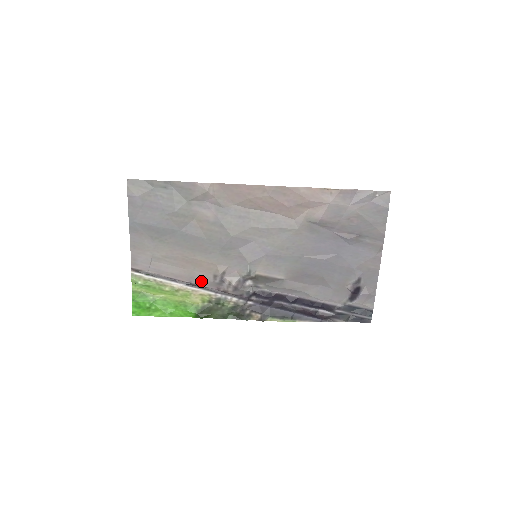
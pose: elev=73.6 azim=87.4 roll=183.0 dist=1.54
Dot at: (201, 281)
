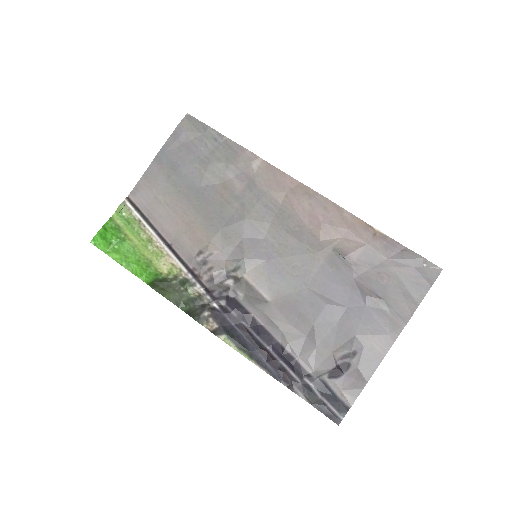
Dot at: (183, 250)
